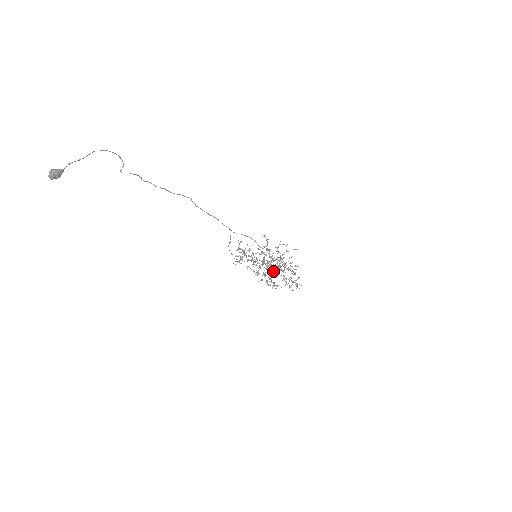
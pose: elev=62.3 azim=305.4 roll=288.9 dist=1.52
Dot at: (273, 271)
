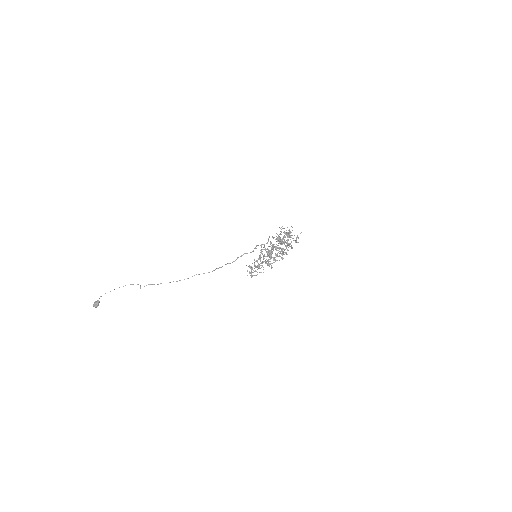
Dot at: (285, 252)
